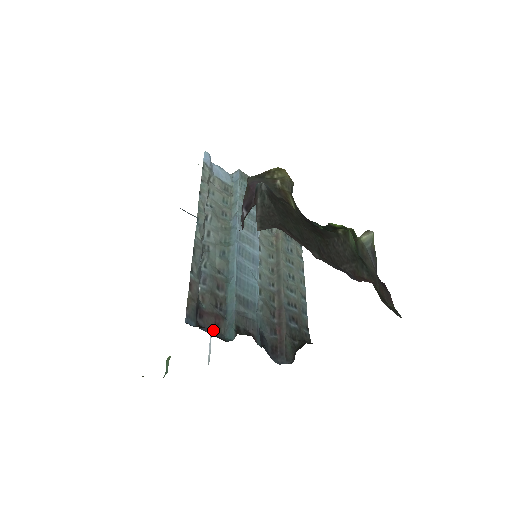
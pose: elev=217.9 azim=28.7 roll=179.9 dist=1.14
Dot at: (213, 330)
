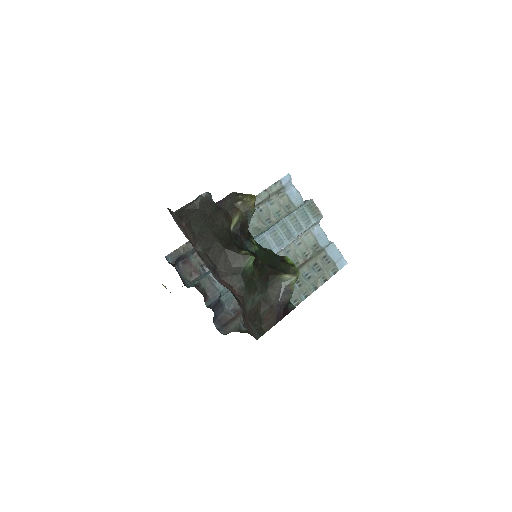
Dot at: (185, 275)
